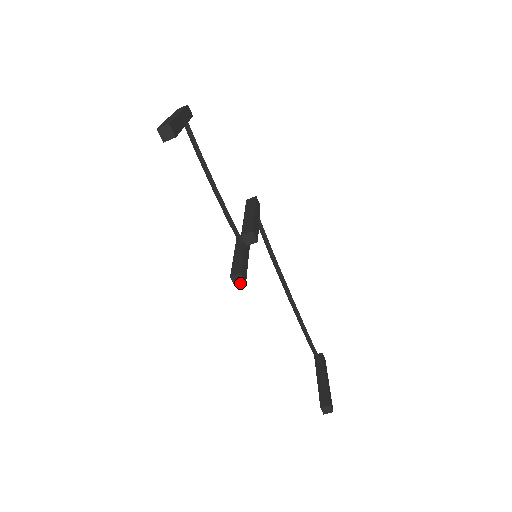
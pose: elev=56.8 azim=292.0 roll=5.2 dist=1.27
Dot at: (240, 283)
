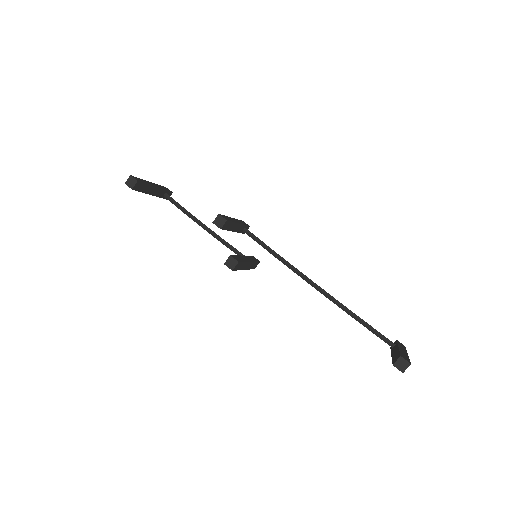
Dot at: (234, 265)
